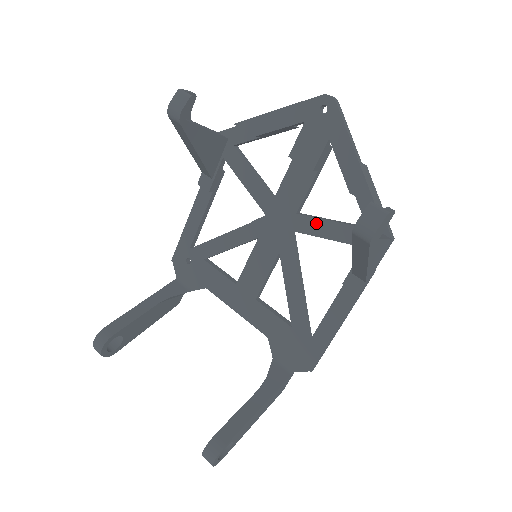
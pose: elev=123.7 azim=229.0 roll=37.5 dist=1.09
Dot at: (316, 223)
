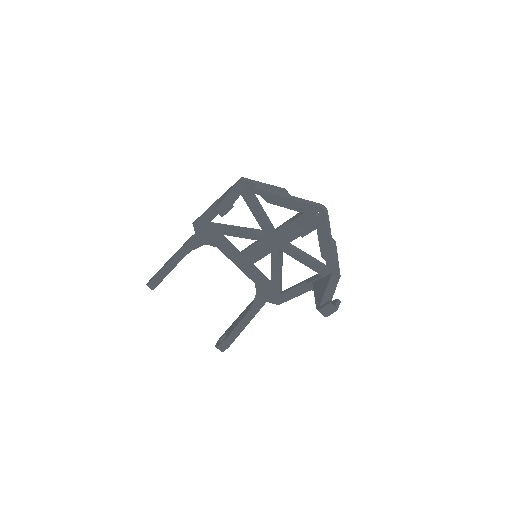
Dot at: (298, 254)
